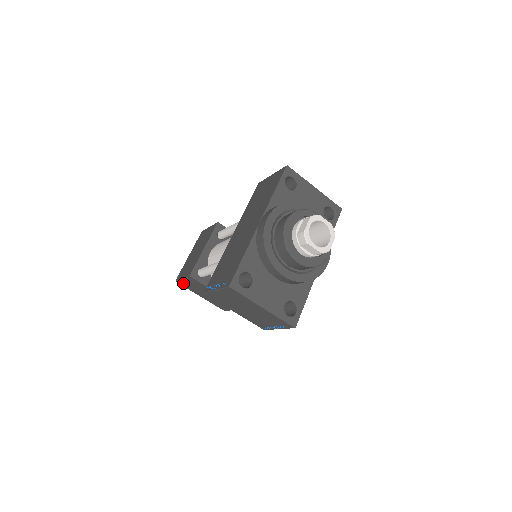
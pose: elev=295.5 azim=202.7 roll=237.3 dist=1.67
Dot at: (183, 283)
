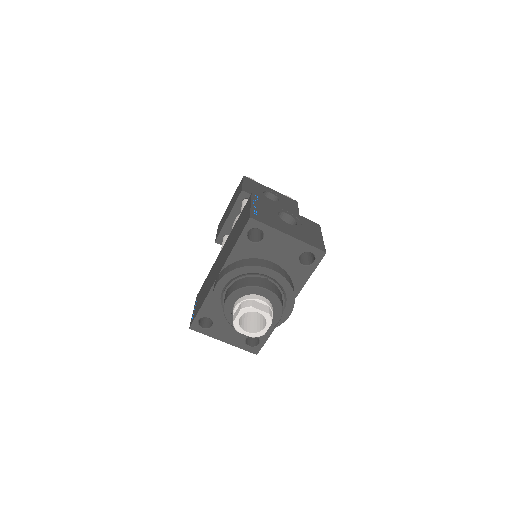
Dot at: occluded
